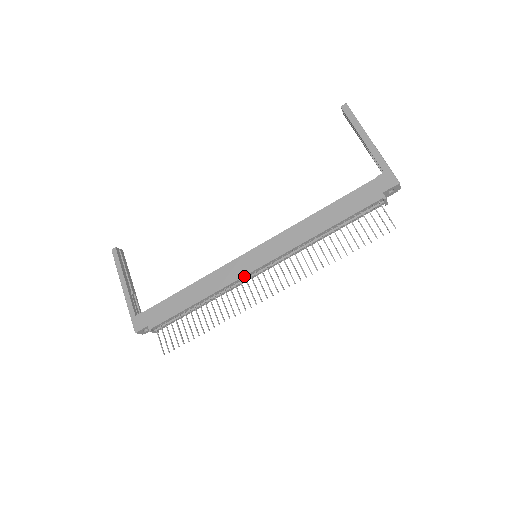
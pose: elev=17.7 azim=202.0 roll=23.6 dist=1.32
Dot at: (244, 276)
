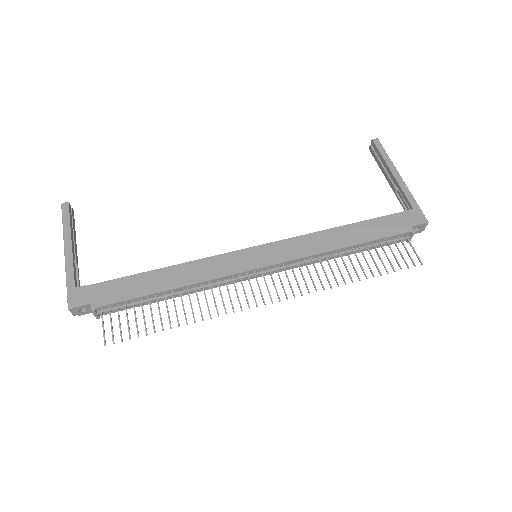
Dot at: (240, 273)
